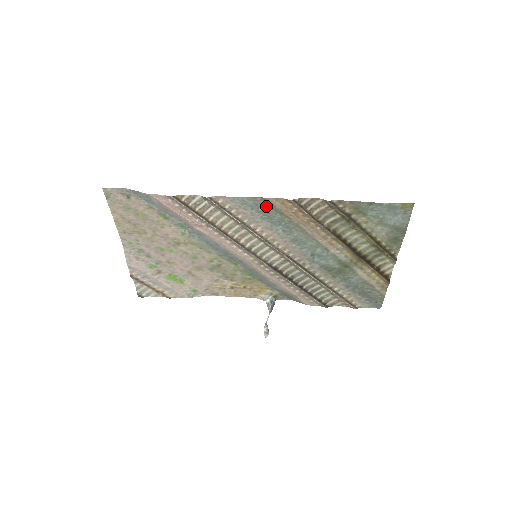
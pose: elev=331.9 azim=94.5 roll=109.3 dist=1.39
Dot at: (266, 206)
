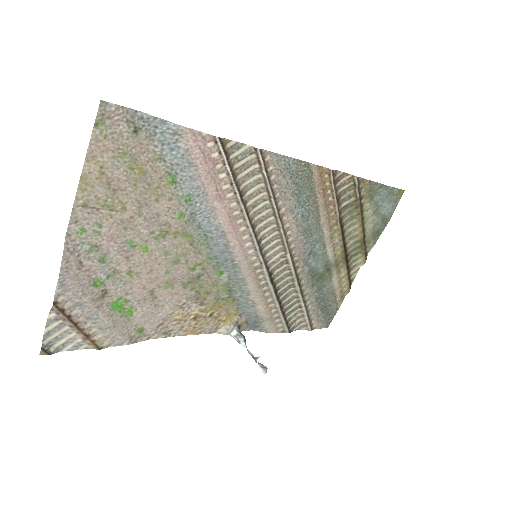
Dot at: (304, 176)
